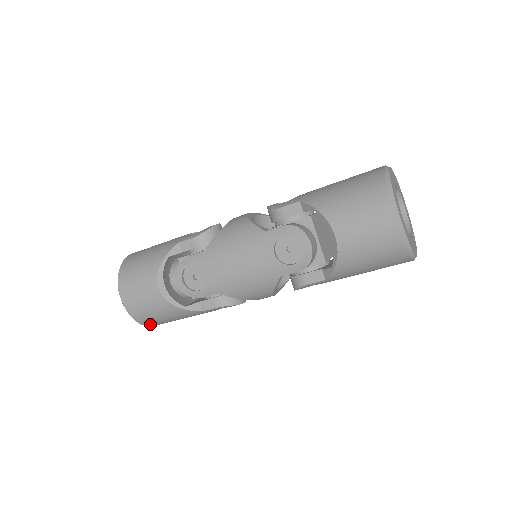
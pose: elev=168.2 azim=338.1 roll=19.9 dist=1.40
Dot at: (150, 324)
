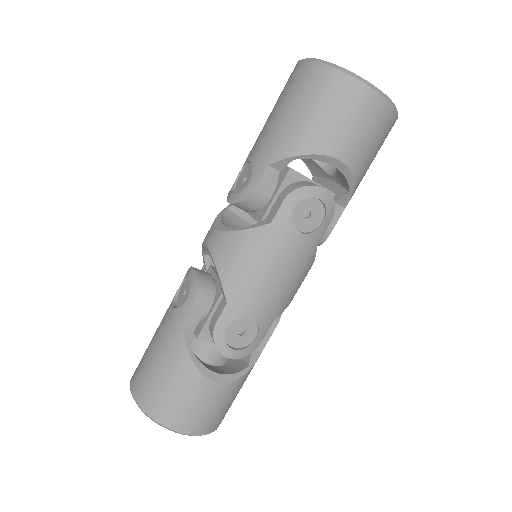
Dot at: (223, 418)
